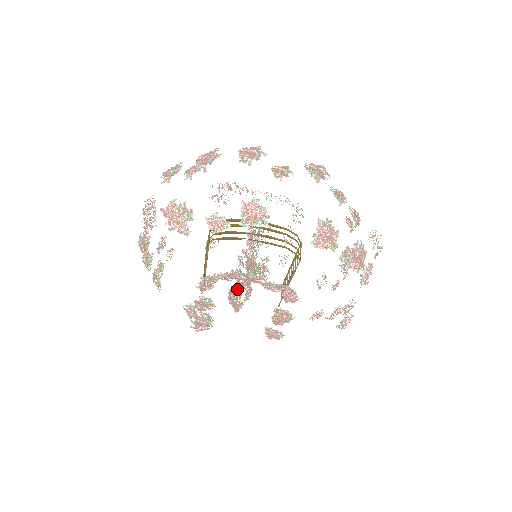
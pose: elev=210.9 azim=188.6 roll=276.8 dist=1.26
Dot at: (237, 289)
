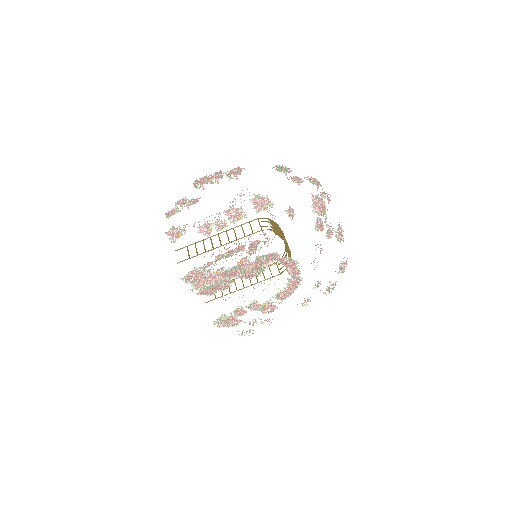
Dot at: occluded
